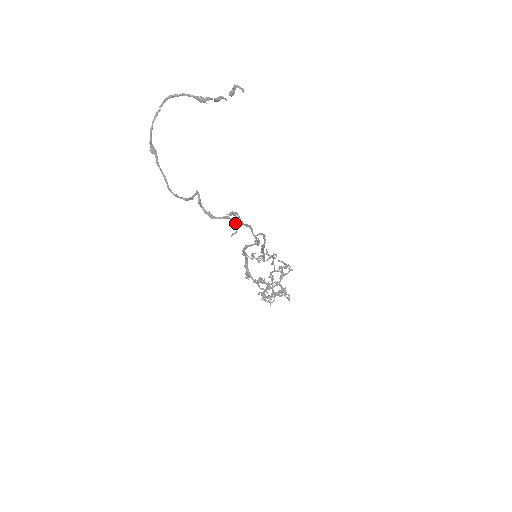
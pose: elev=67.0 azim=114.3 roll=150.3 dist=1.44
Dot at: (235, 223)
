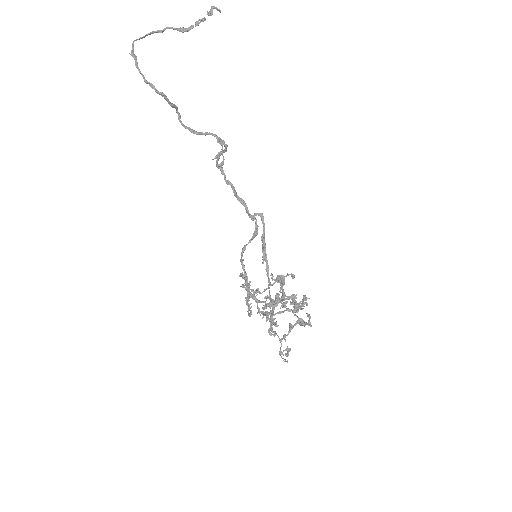
Dot at: (220, 144)
